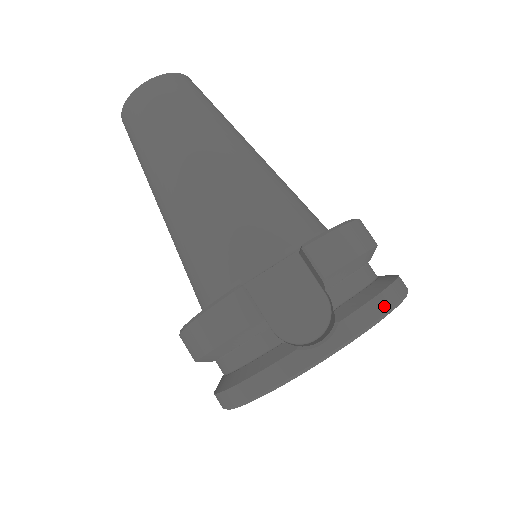
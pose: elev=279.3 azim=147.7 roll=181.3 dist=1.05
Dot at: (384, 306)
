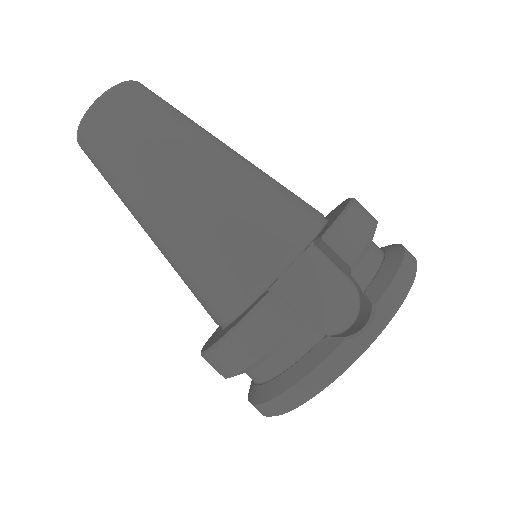
Dot at: (408, 277)
